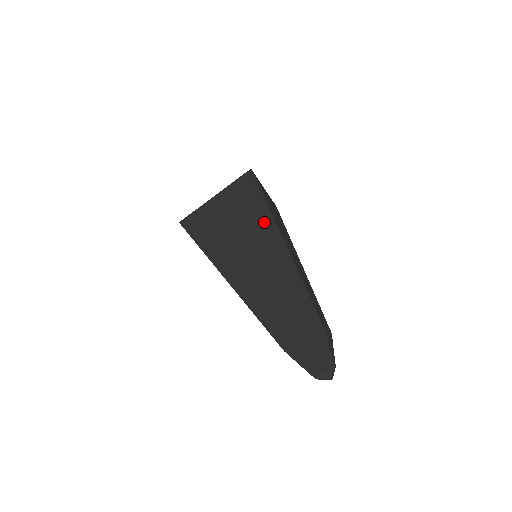
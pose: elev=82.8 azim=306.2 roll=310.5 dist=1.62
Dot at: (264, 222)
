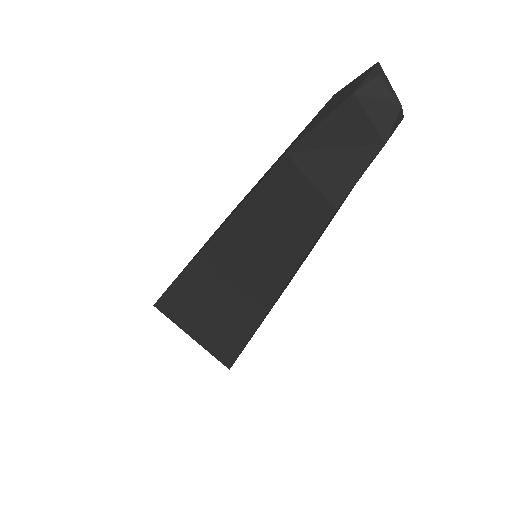
Dot at: occluded
